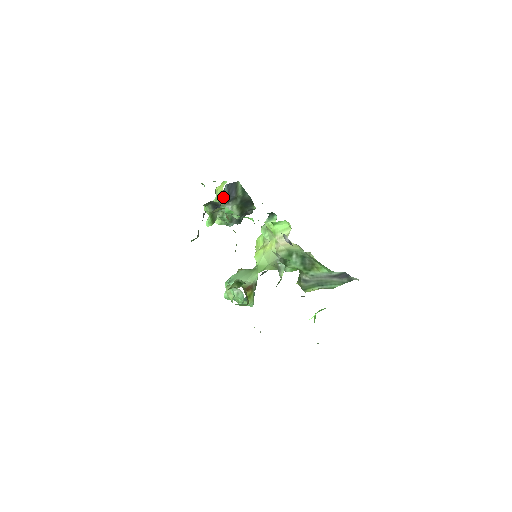
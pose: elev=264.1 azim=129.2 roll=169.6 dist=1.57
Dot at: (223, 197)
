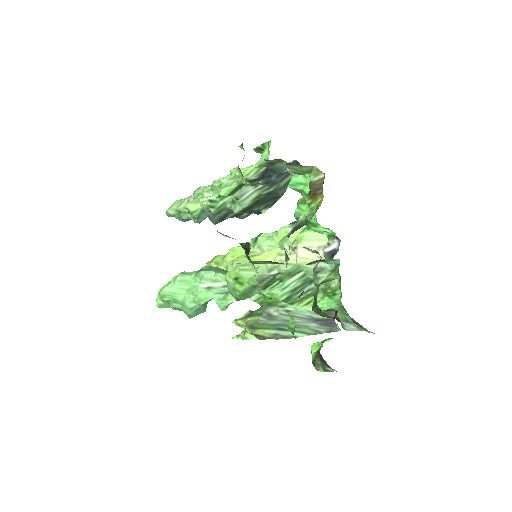
Dot at: occluded
